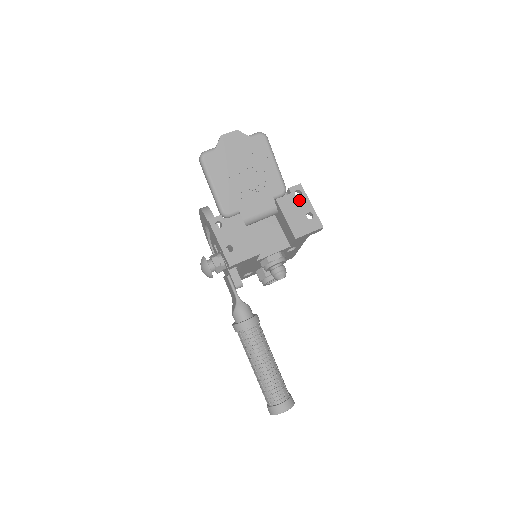
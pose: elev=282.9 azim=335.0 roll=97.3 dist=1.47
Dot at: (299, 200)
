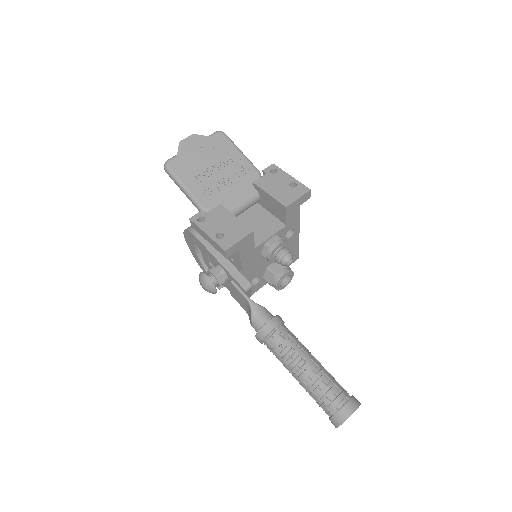
Dot at: (277, 176)
